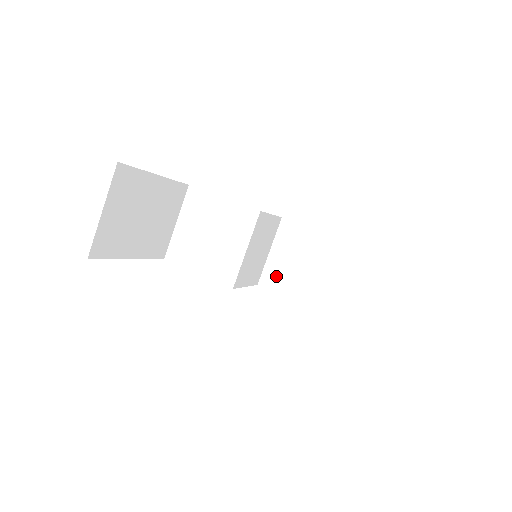
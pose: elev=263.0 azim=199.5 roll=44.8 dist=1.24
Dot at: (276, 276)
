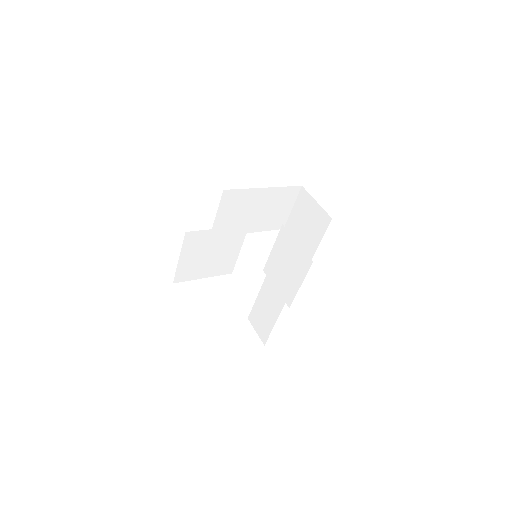
Dot at: (223, 227)
